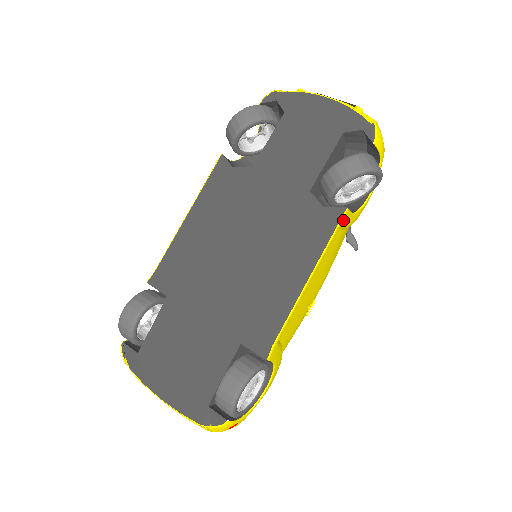
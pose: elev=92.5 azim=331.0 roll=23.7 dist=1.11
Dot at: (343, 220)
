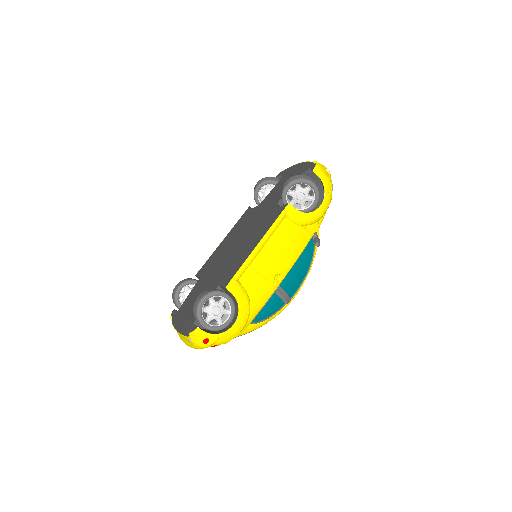
Dot at: (287, 211)
